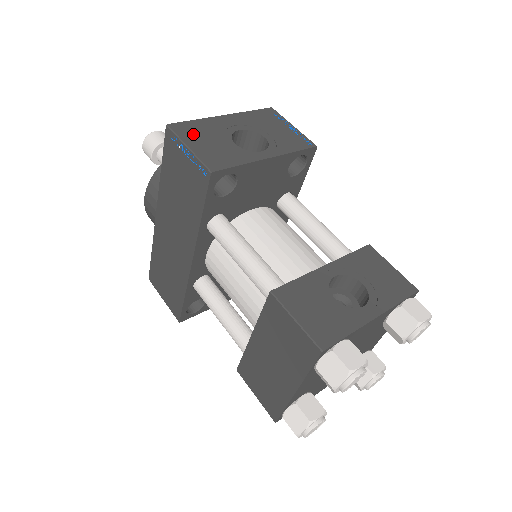
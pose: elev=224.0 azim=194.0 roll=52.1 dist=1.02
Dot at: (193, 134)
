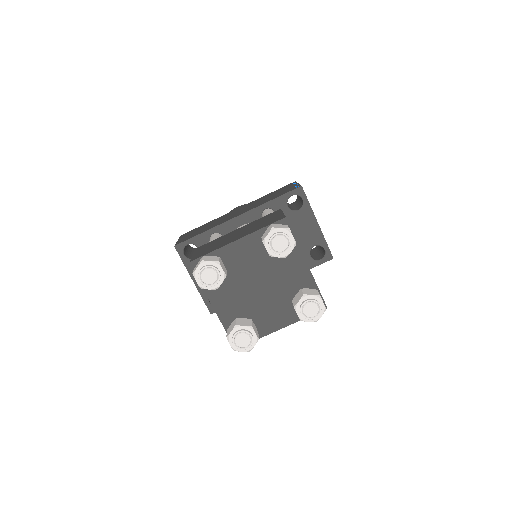
Dot at: occluded
